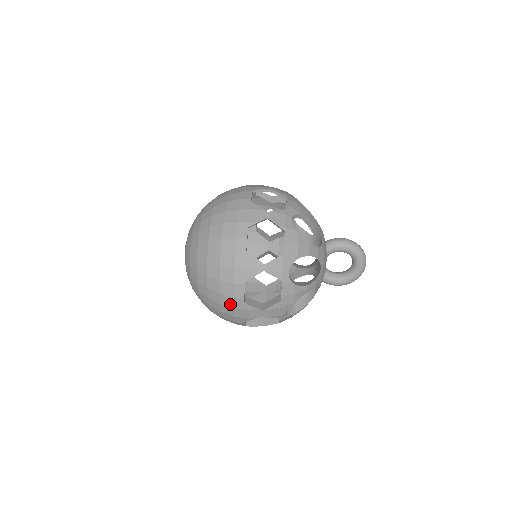
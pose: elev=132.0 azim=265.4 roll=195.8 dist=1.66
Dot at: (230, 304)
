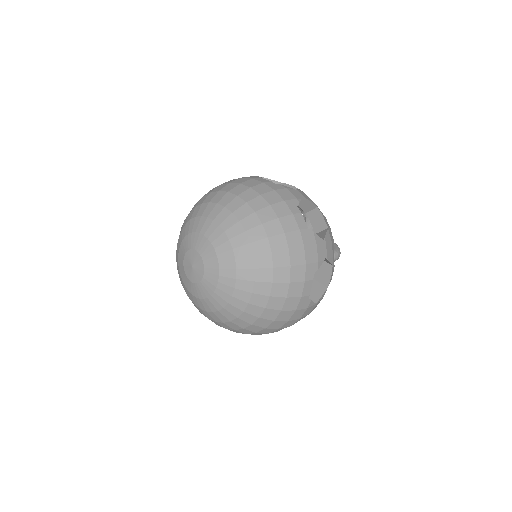
Dot at: (267, 189)
